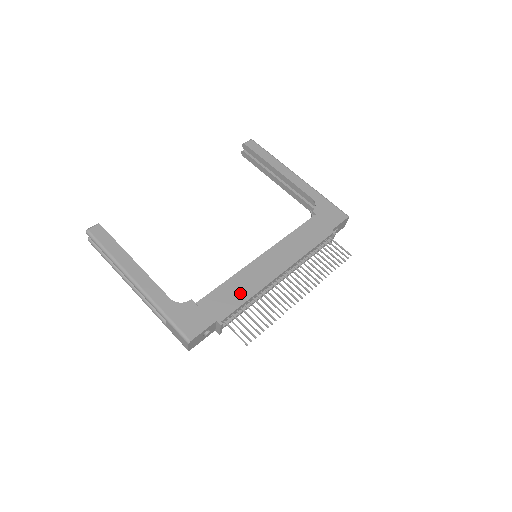
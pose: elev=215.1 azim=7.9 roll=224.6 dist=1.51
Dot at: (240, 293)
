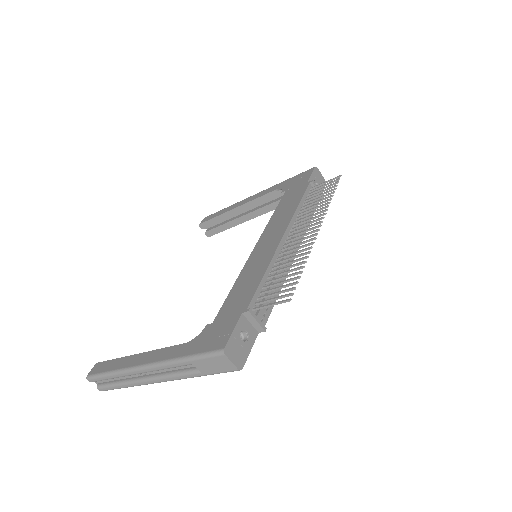
Dot at: (252, 279)
